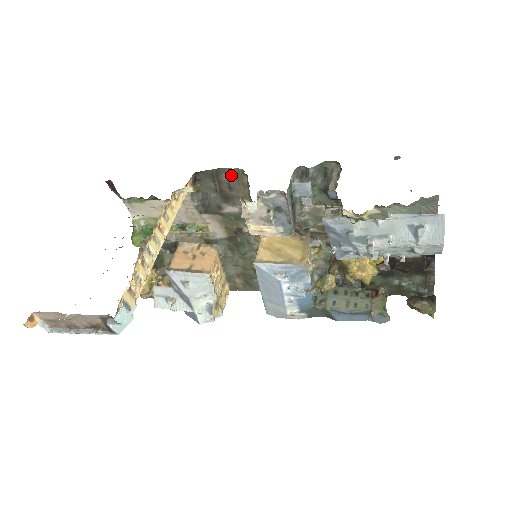
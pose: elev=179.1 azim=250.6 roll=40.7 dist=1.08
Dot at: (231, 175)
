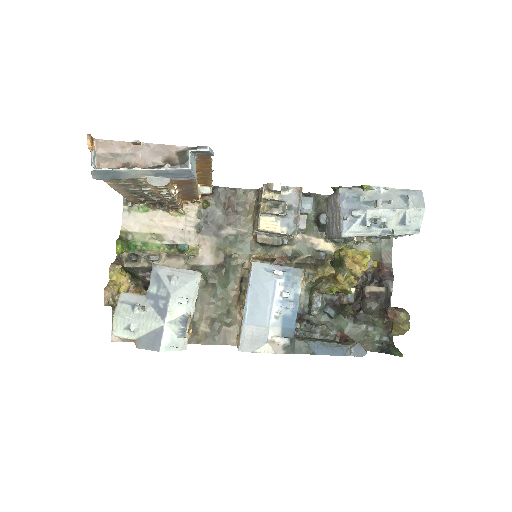
Dot at: (242, 196)
